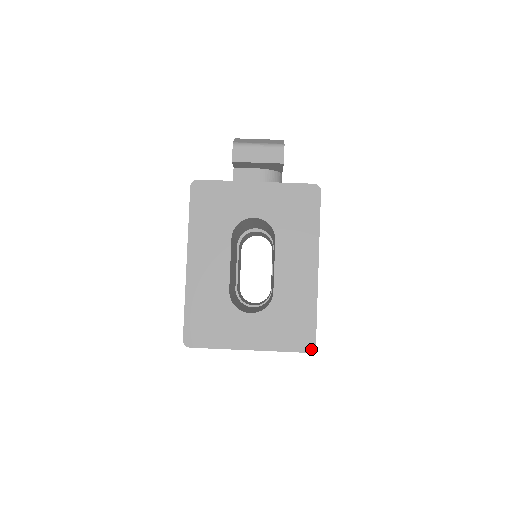
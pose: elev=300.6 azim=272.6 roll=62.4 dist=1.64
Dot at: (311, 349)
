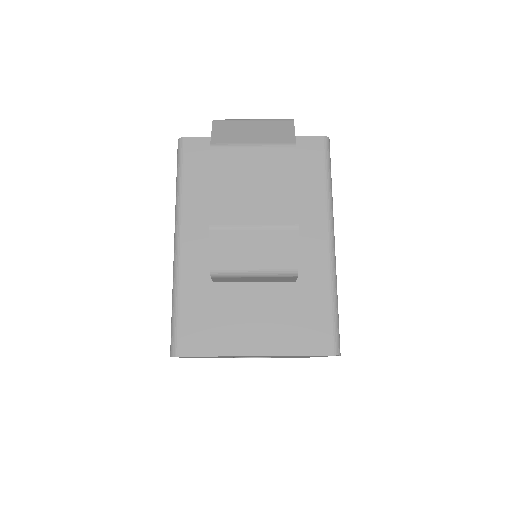
Dot at: occluded
